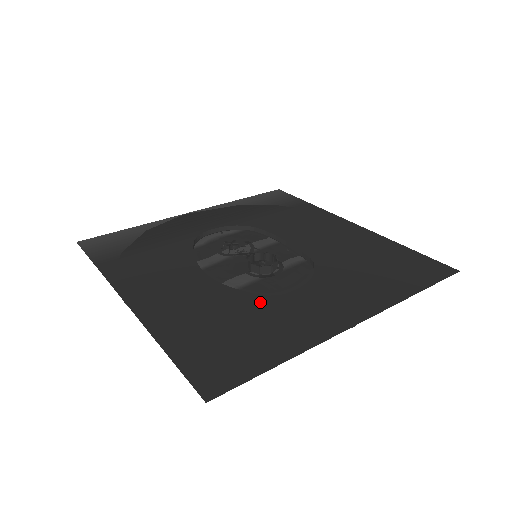
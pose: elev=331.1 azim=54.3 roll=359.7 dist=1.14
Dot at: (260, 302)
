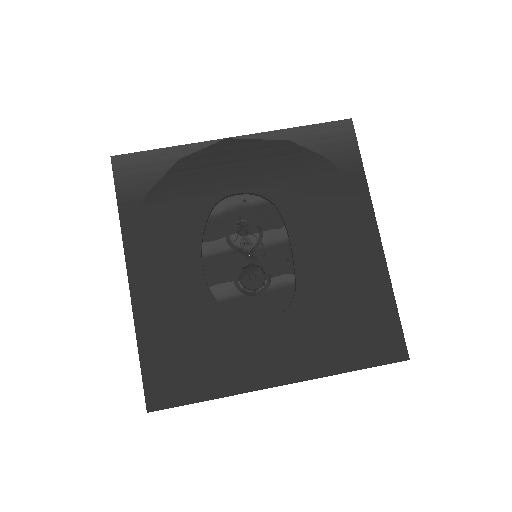
Dot at: (226, 327)
